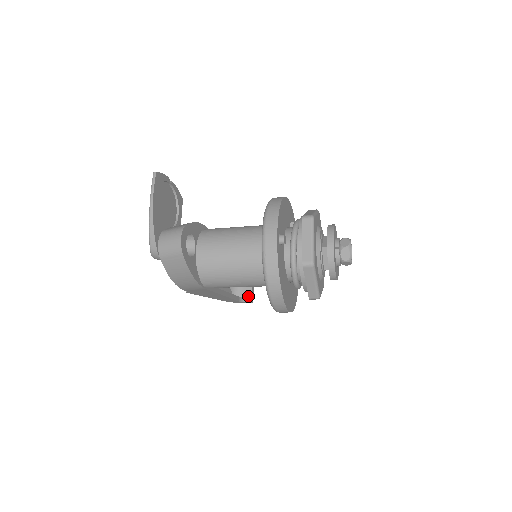
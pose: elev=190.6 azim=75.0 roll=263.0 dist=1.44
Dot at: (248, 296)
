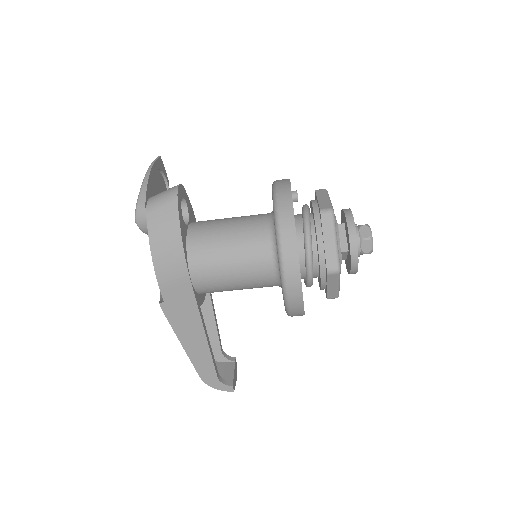
Dot at: (229, 380)
